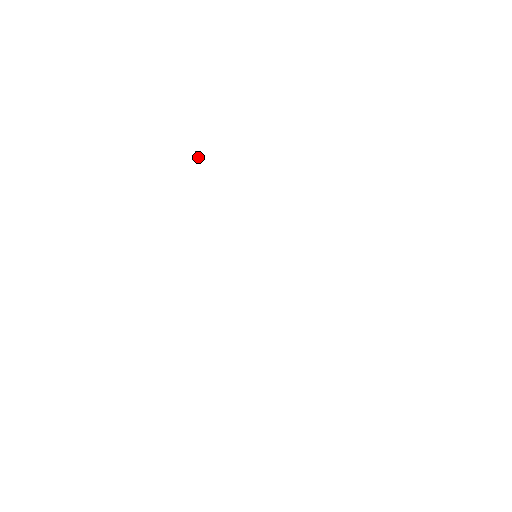
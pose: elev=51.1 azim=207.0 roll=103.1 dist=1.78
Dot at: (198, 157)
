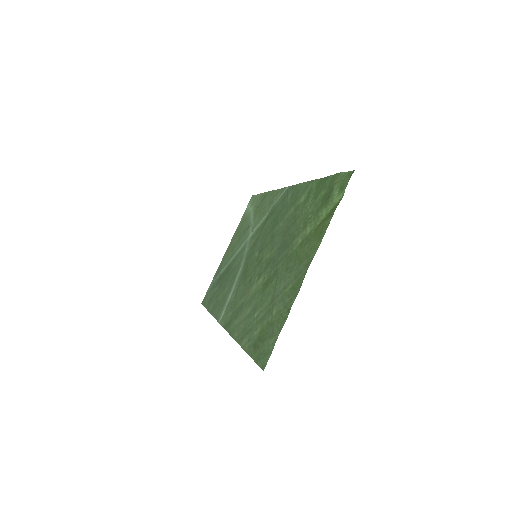
Dot at: (336, 199)
